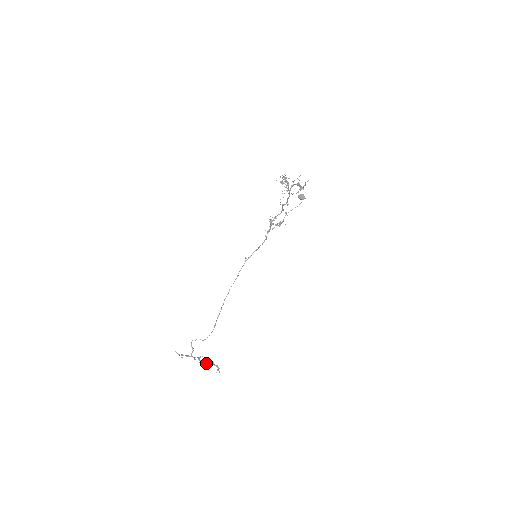
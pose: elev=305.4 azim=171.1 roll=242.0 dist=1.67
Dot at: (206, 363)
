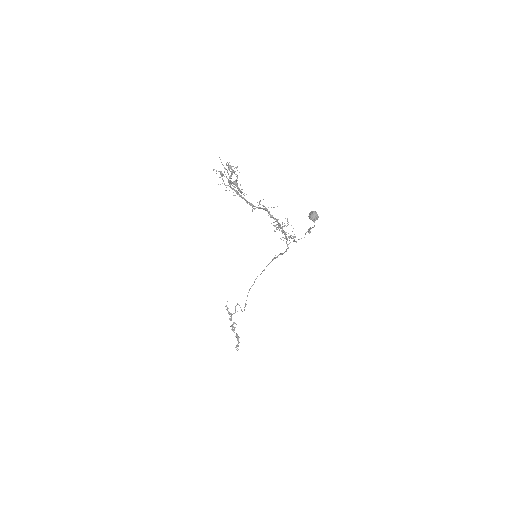
Dot at: (234, 332)
